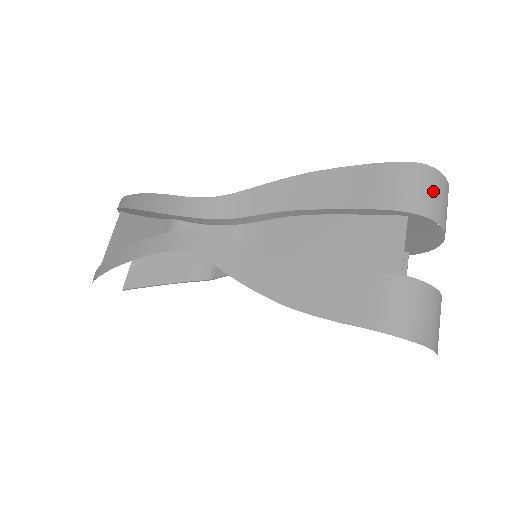
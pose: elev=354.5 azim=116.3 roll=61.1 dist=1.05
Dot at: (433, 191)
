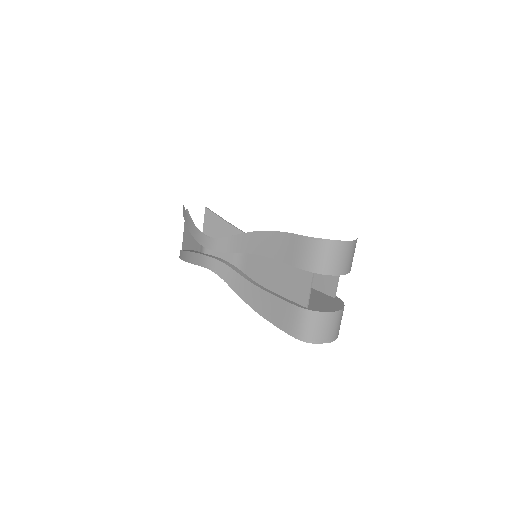
Dot at: (330, 256)
